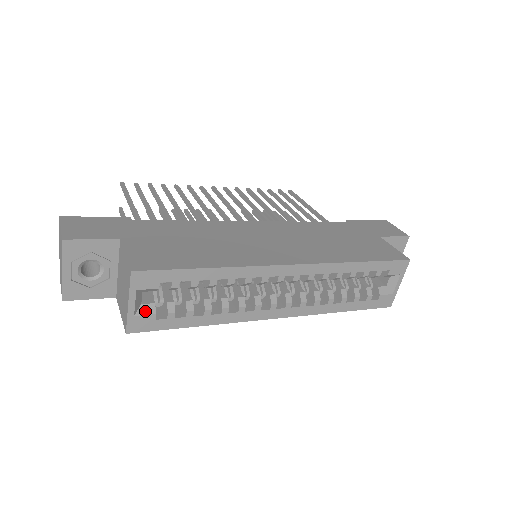
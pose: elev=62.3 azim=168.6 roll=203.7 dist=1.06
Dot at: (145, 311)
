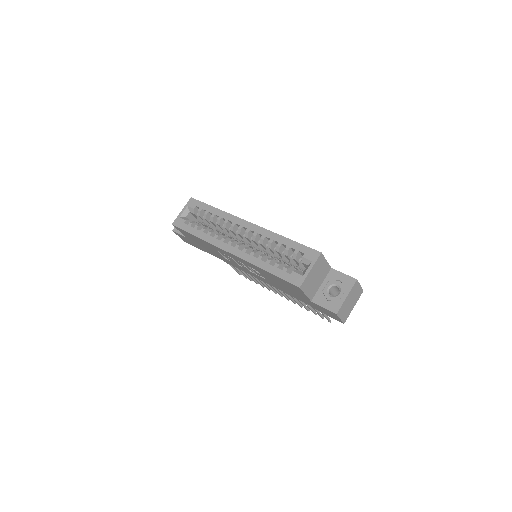
Dot at: (184, 218)
